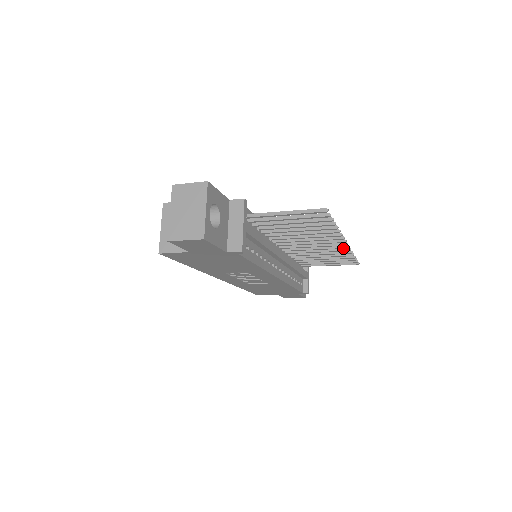
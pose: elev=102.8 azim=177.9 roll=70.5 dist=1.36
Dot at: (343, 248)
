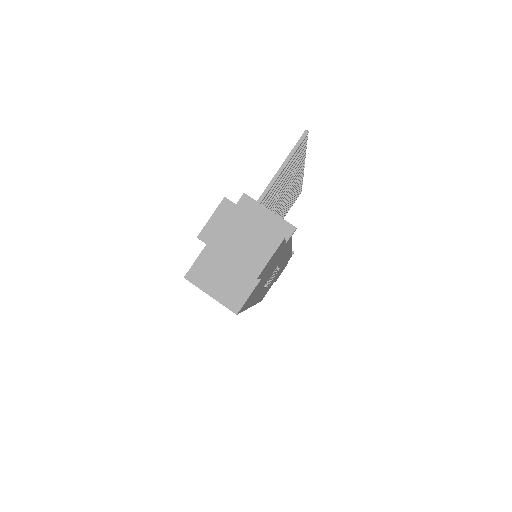
Dot at: (300, 178)
